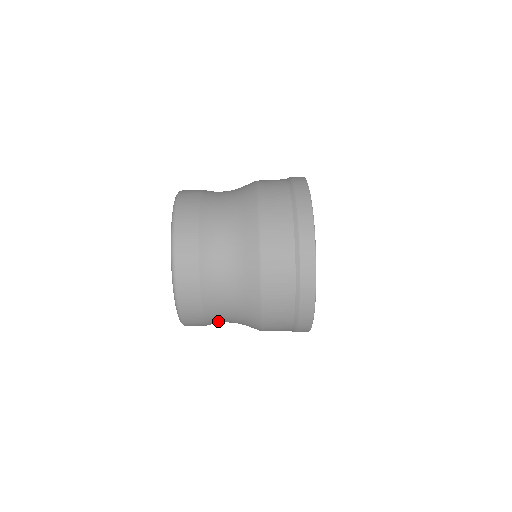
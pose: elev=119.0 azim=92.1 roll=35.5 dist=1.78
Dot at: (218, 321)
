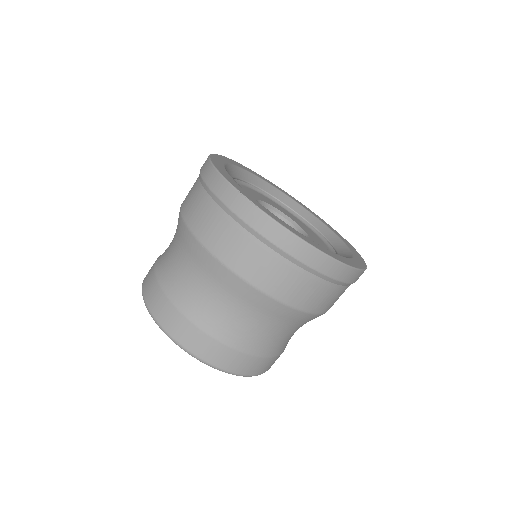
Dot at: occluded
